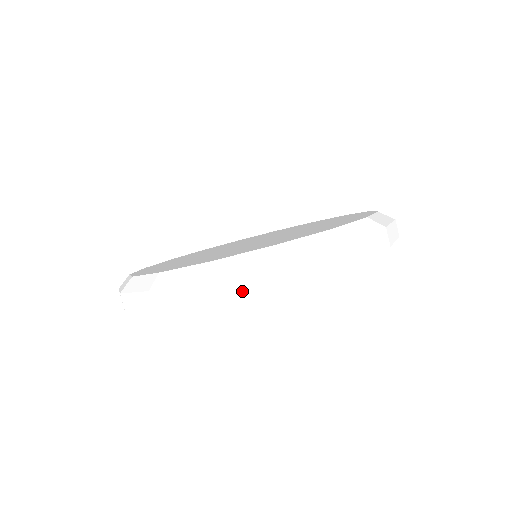
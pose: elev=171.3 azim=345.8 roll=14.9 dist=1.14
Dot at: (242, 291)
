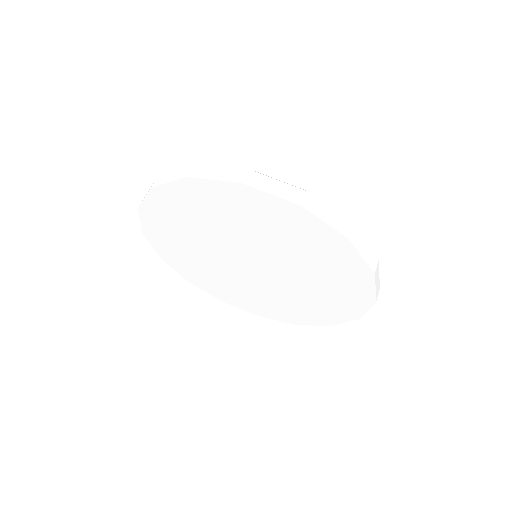
Dot at: (266, 190)
